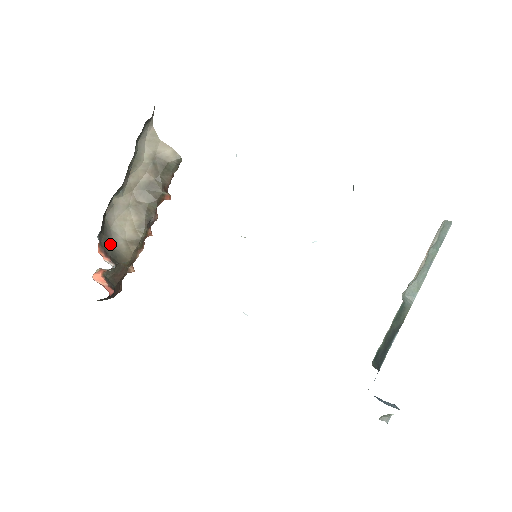
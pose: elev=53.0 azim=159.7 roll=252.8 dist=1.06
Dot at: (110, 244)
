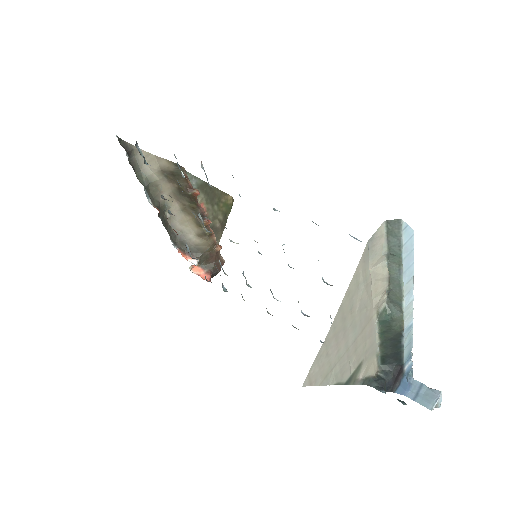
Dot at: occluded
